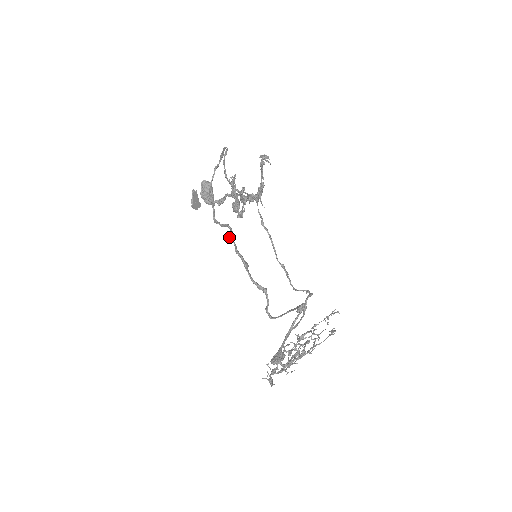
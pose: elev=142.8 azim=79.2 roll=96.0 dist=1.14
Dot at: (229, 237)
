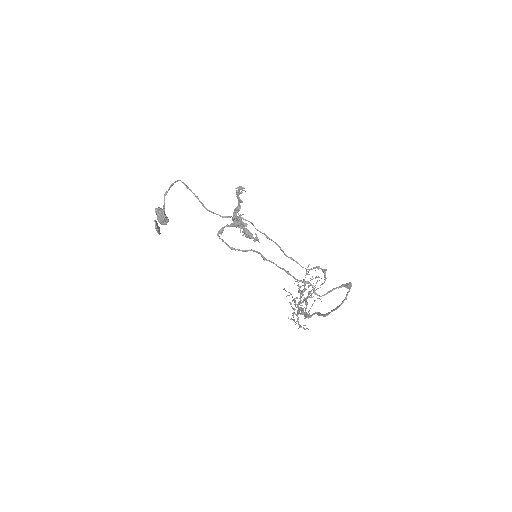
Dot at: (263, 259)
